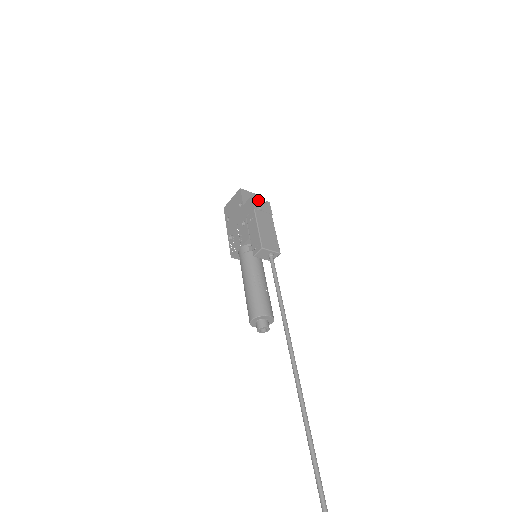
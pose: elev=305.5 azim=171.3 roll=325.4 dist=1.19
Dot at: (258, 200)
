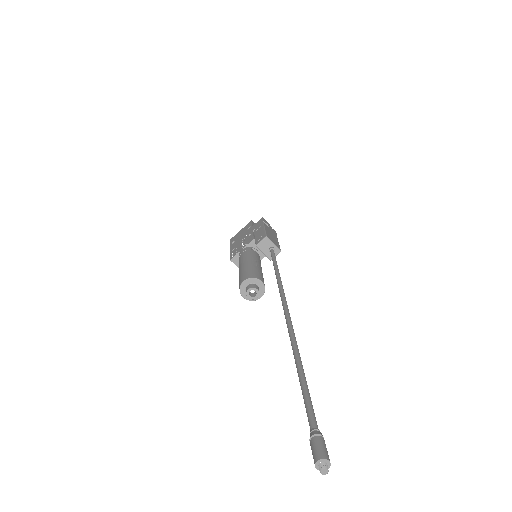
Dot at: (267, 222)
